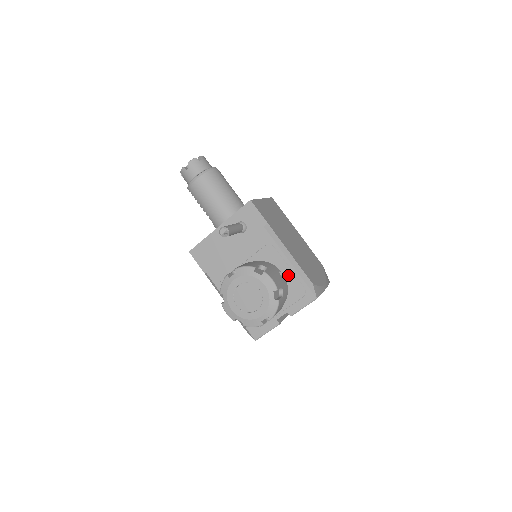
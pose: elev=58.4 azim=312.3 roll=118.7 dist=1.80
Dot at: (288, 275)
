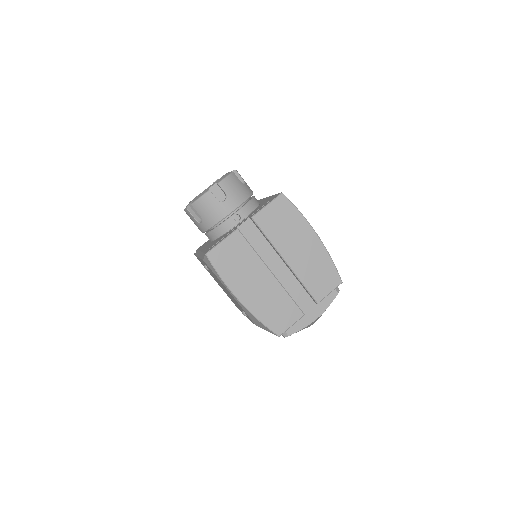
Dot at: occluded
